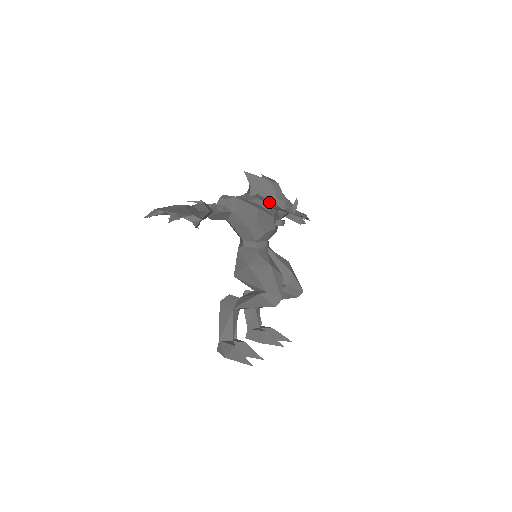
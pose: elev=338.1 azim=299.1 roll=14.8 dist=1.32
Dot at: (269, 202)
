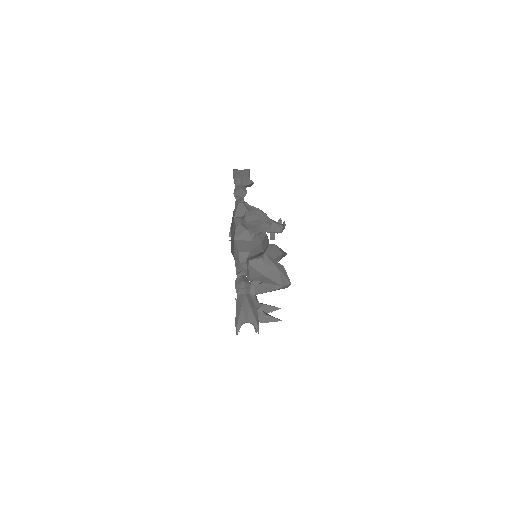
Dot at: (265, 231)
